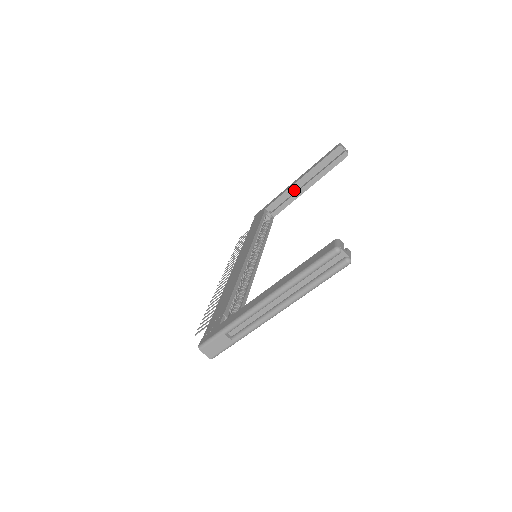
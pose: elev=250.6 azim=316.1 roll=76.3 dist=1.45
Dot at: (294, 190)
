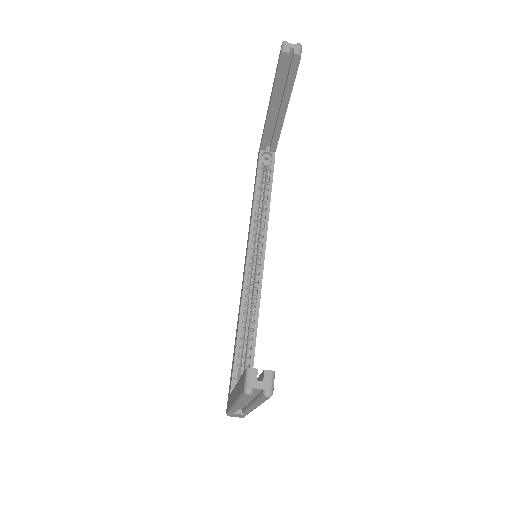
Dot at: (274, 117)
